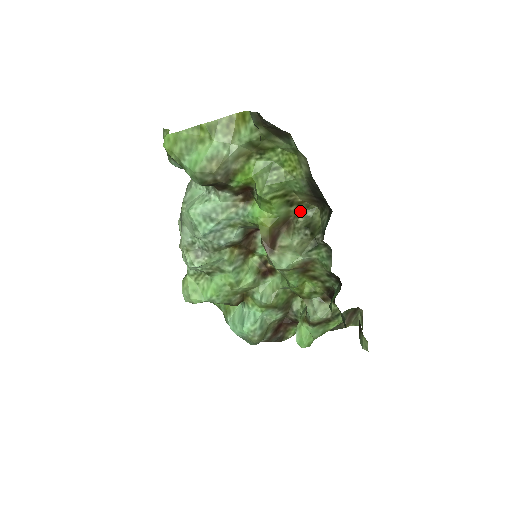
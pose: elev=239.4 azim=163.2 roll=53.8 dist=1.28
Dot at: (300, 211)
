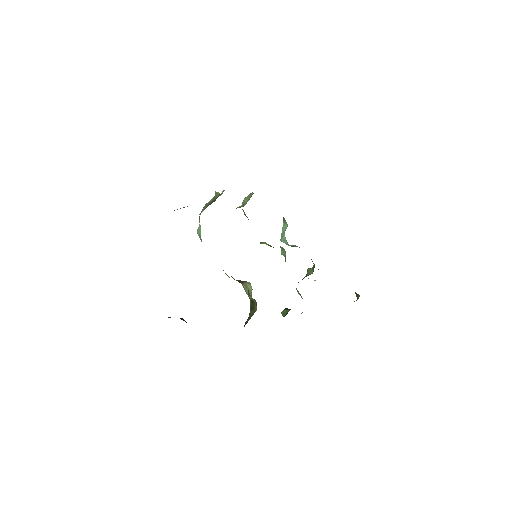
Dot at: occluded
